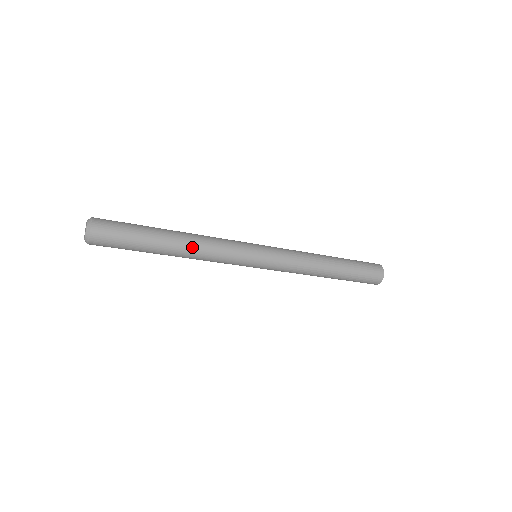
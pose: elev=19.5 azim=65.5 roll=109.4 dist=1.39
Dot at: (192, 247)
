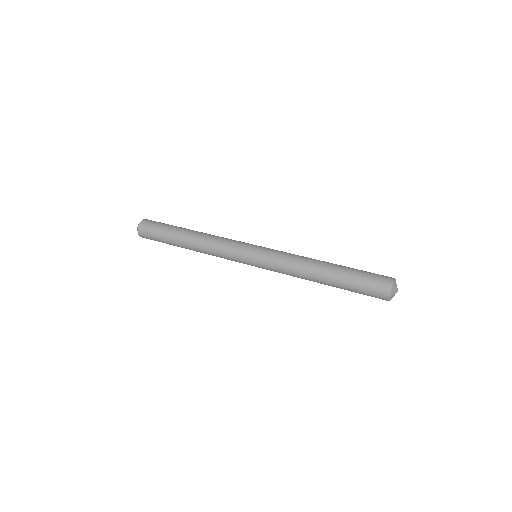
Dot at: (199, 242)
